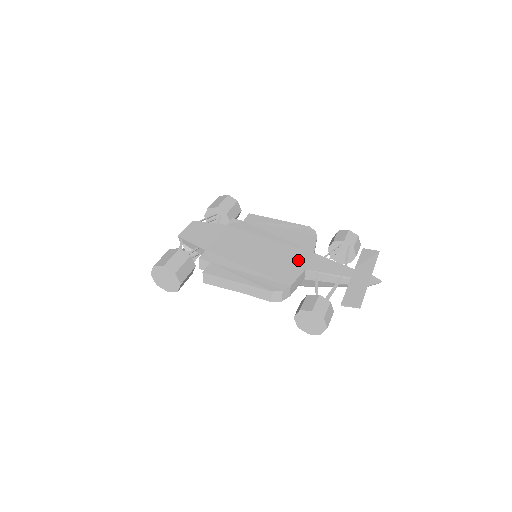
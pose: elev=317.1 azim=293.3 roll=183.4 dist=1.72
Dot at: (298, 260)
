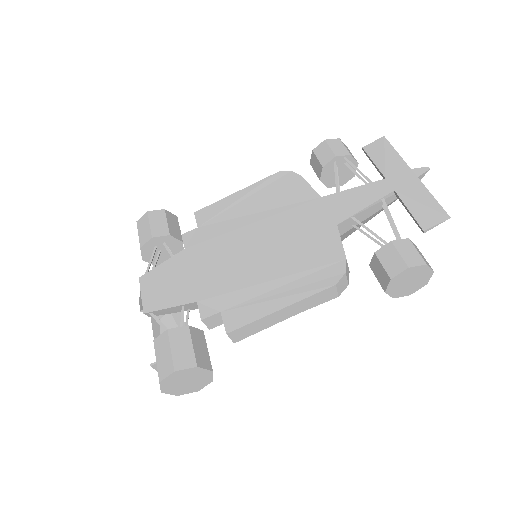
Dot at: (315, 221)
